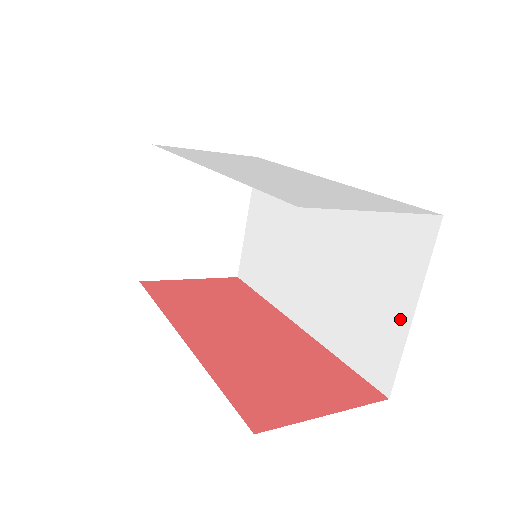
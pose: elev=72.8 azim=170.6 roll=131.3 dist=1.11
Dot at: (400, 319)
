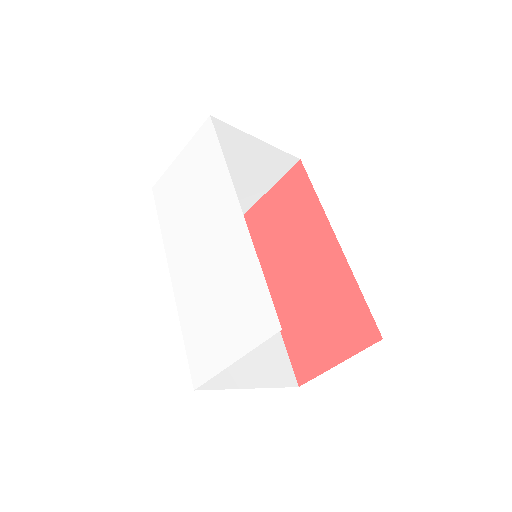
Dot at: occluded
